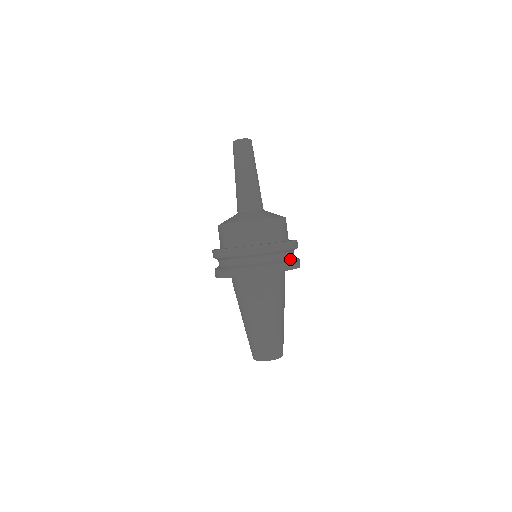
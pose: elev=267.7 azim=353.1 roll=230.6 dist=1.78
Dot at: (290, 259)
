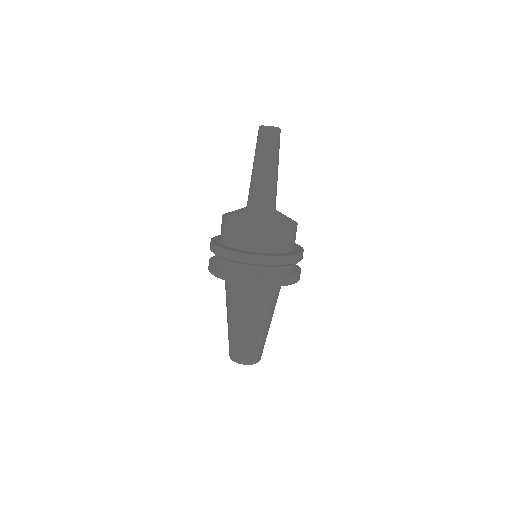
Dot at: (251, 273)
